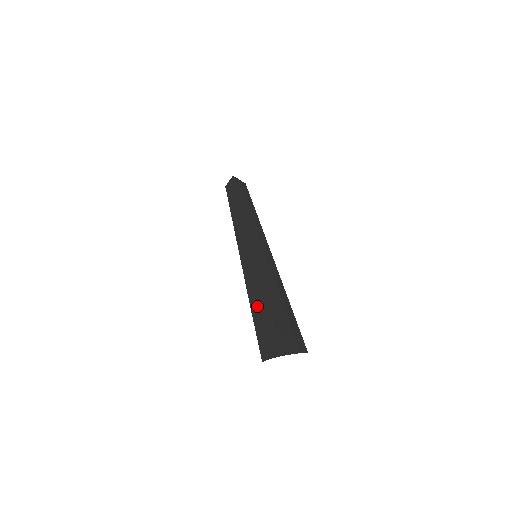
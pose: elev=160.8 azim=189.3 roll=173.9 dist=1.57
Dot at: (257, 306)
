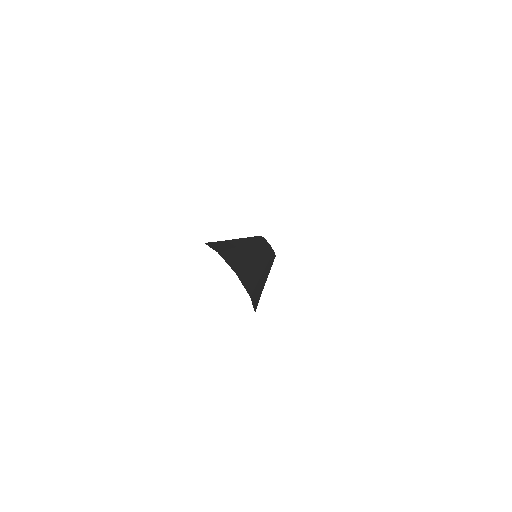
Dot at: (236, 246)
